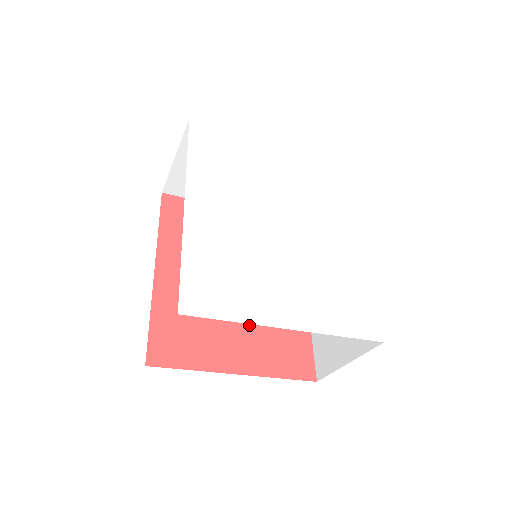
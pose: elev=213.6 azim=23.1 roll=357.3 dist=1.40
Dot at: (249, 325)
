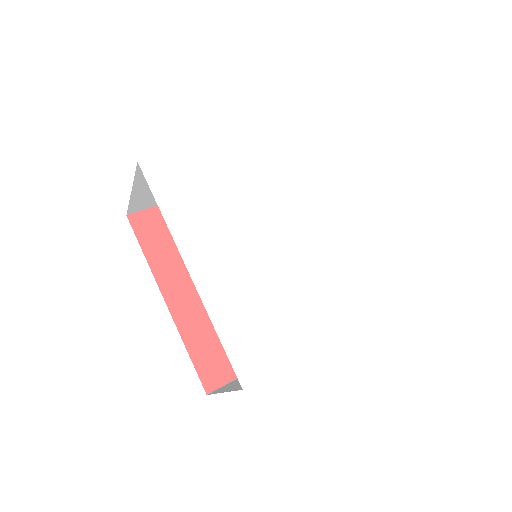
Dot at: occluded
